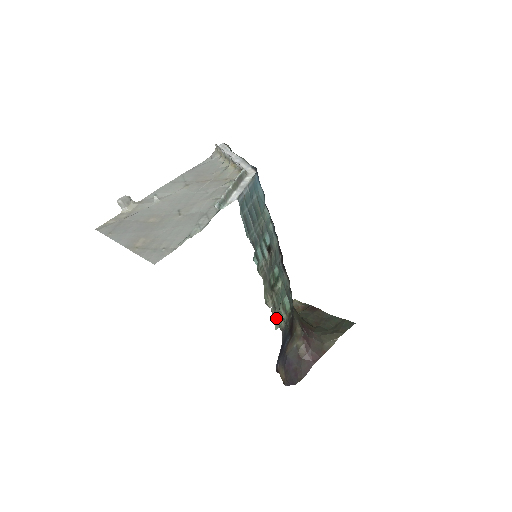
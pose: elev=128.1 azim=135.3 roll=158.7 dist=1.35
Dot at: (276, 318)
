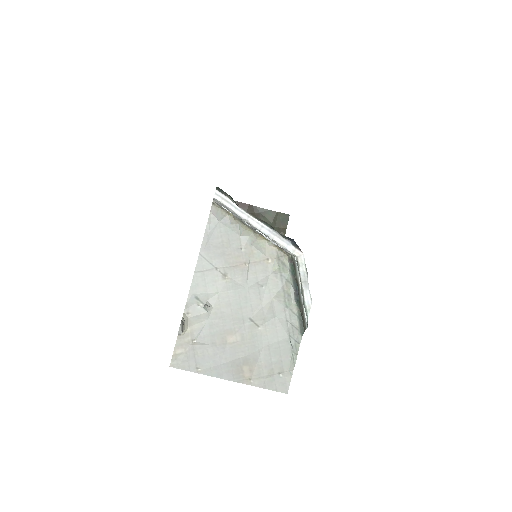
Dot at: occluded
